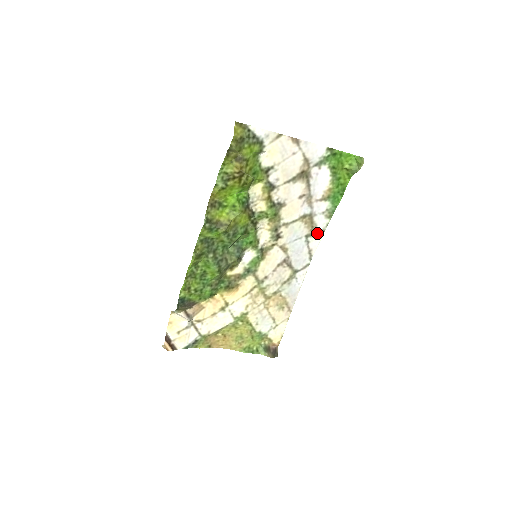
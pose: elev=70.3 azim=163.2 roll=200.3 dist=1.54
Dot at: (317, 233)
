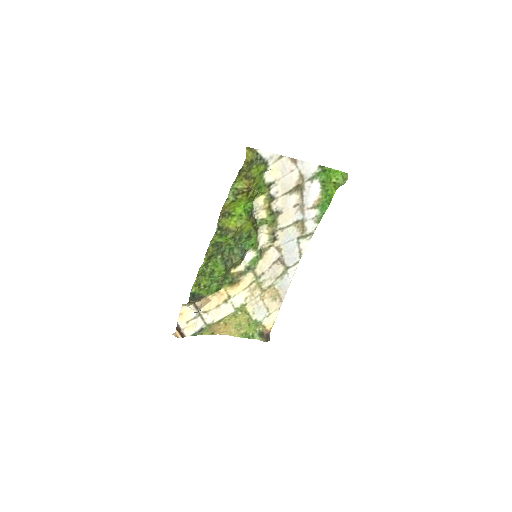
Dot at: (307, 235)
